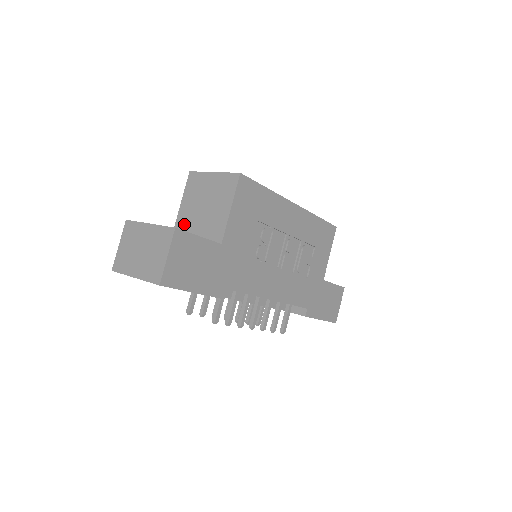
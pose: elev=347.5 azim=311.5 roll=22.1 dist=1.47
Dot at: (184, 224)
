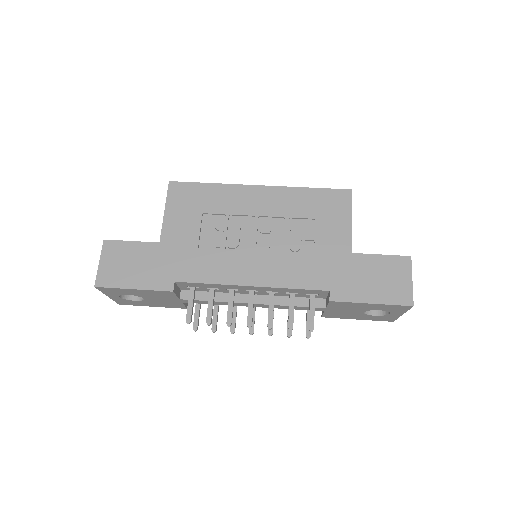
Dot at: occluded
